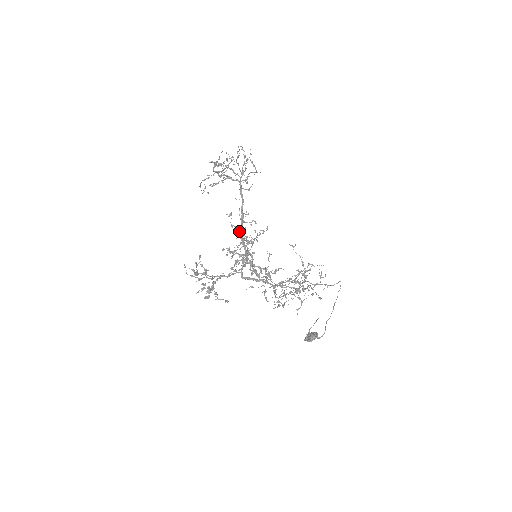
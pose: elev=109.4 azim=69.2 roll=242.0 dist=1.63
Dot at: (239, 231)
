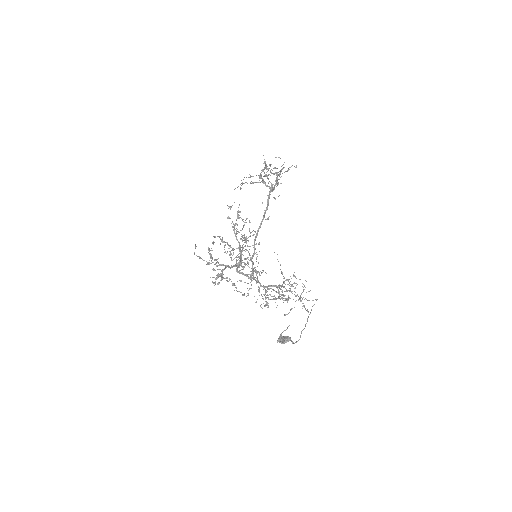
Dot at: (235, 225)
